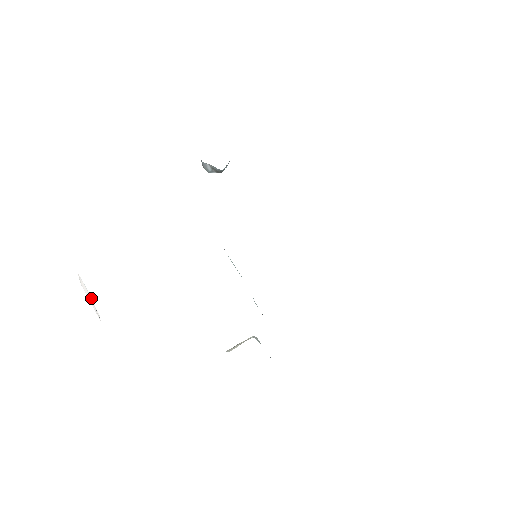
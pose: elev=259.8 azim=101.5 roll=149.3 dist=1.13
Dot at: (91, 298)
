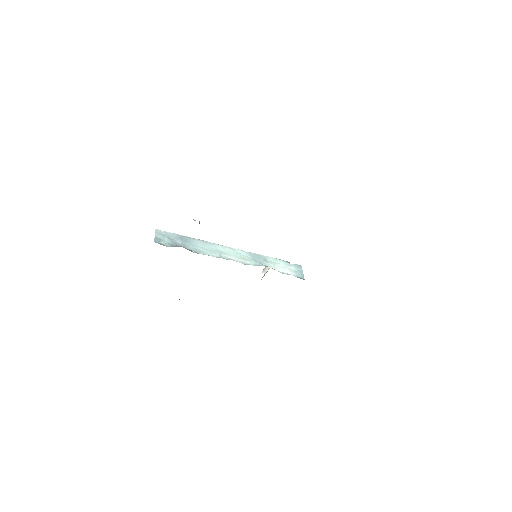
Dot at: occluded
